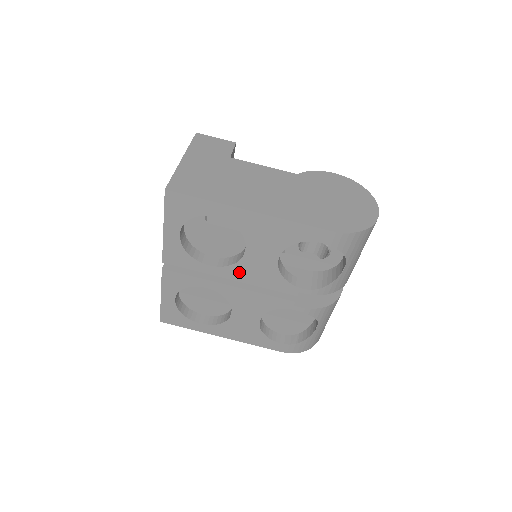
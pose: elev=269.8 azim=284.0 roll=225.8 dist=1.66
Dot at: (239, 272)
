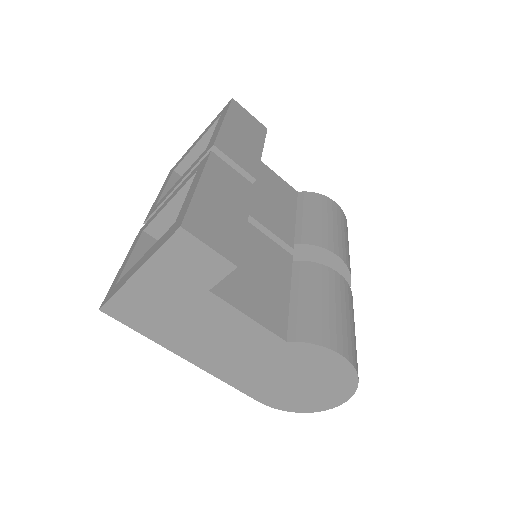
Dot at: occluded
